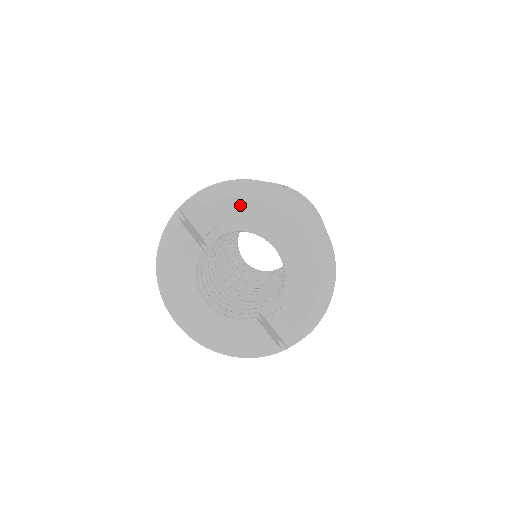
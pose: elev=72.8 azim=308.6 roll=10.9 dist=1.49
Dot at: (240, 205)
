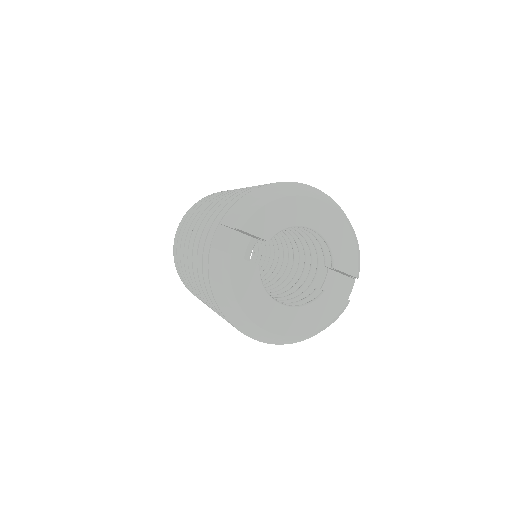
Dot at: (269, 212)
